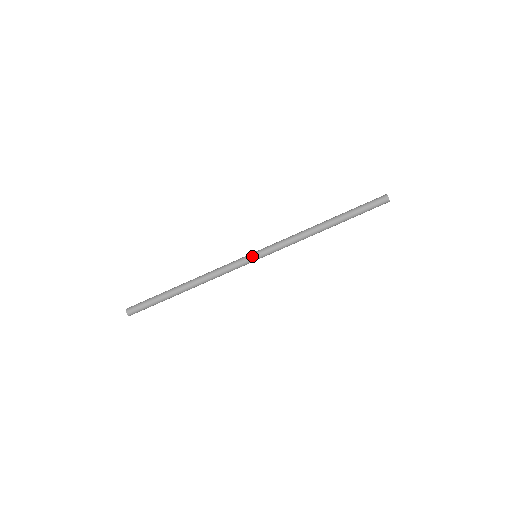
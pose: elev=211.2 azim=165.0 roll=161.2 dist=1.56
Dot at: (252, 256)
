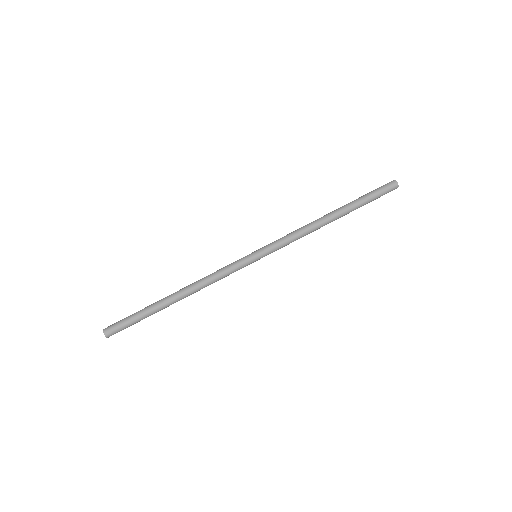
Dot at: (252, 256)
